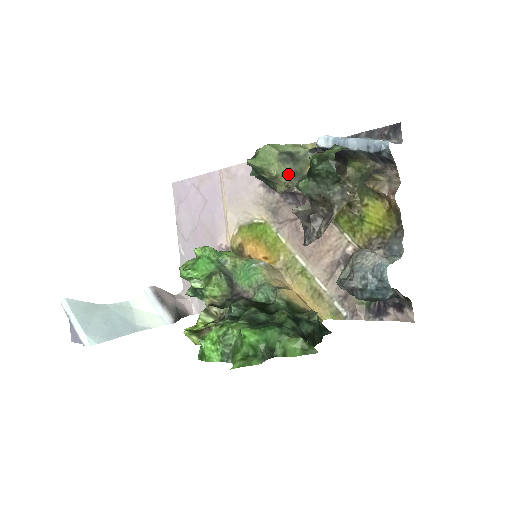
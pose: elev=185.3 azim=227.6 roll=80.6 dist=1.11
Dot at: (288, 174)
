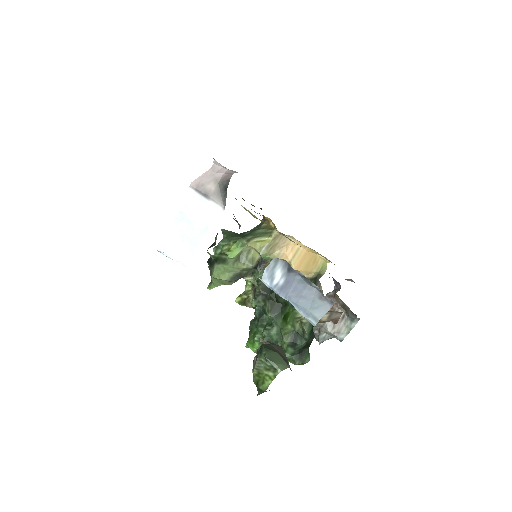
Dot at: occluded
